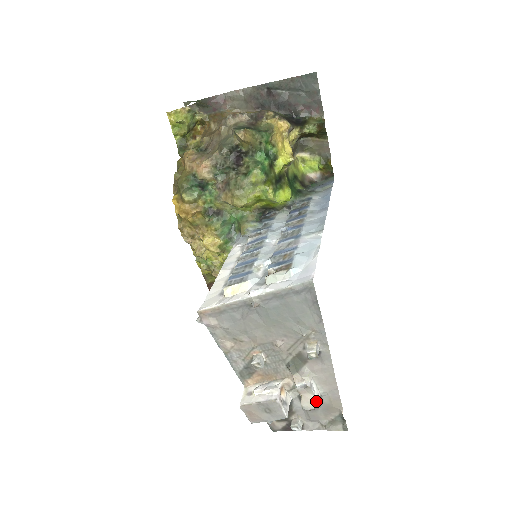
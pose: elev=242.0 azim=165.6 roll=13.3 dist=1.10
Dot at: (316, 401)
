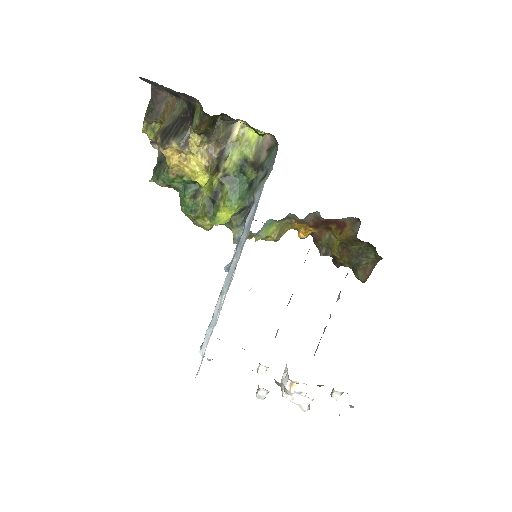
Dot at: (304, 407)
